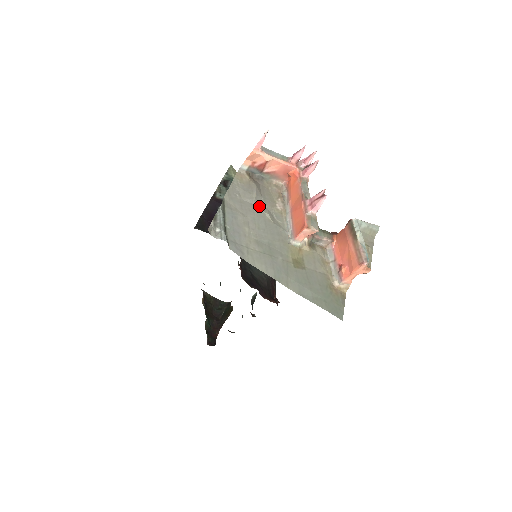
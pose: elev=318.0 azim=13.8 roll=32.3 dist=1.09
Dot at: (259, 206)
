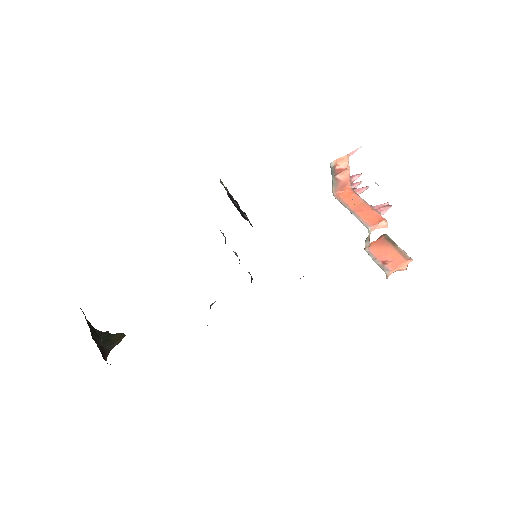
Dot at: occluded
